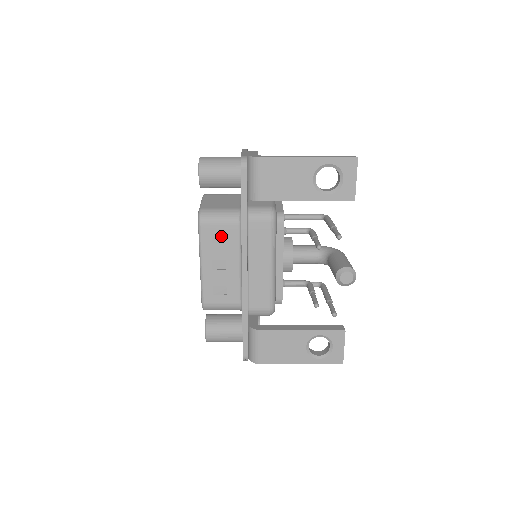
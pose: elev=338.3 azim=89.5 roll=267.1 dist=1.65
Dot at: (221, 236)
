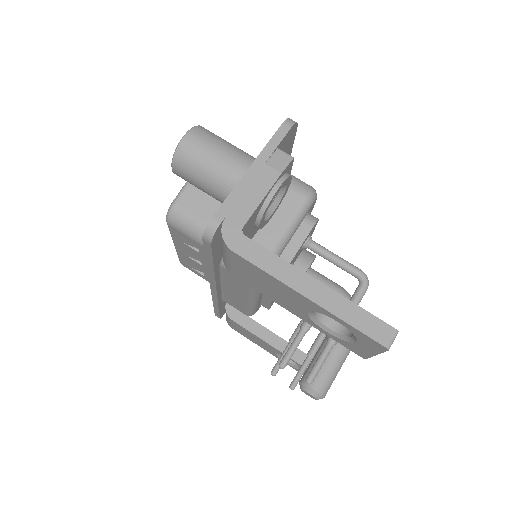
Dot at: occluded
